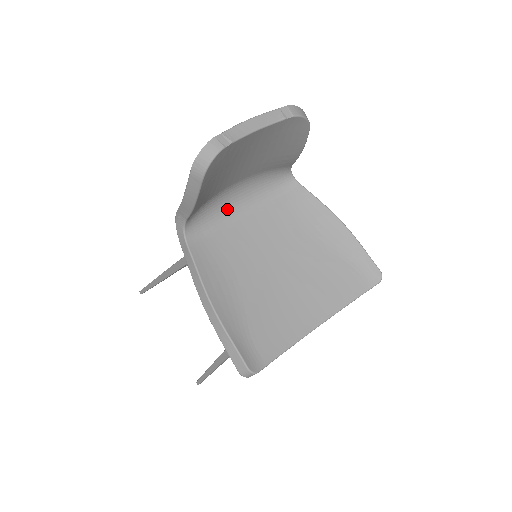
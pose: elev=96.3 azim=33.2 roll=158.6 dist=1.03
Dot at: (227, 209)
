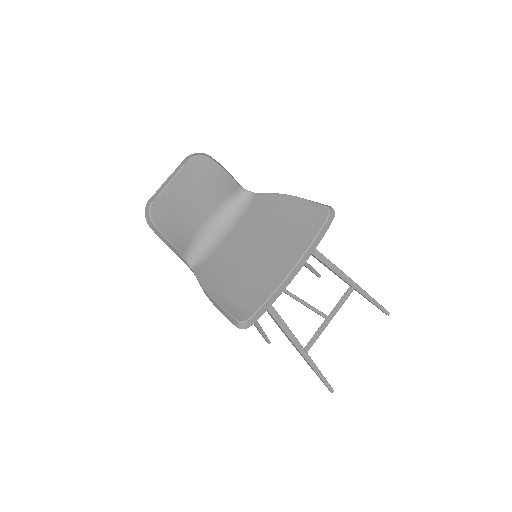
Dot at: (214, 238)
